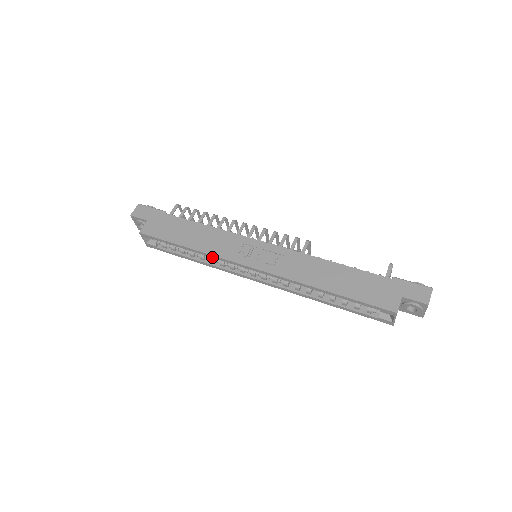
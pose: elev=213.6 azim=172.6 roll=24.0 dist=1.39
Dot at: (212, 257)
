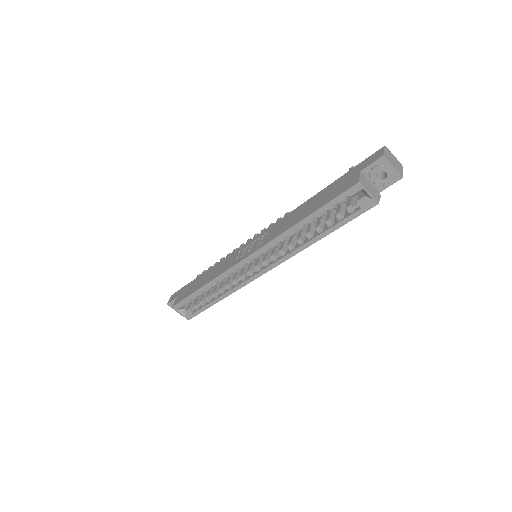
Dot at: (220, 279)
